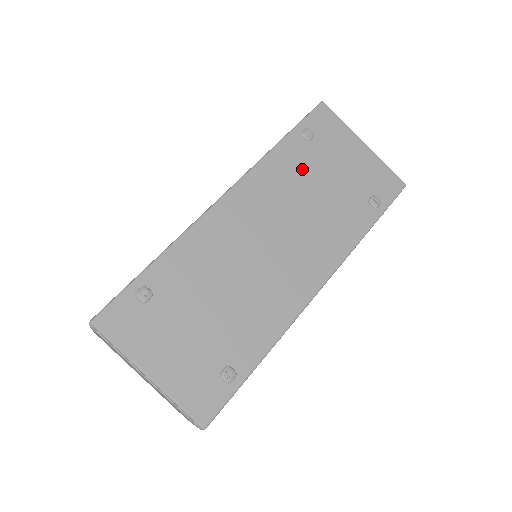
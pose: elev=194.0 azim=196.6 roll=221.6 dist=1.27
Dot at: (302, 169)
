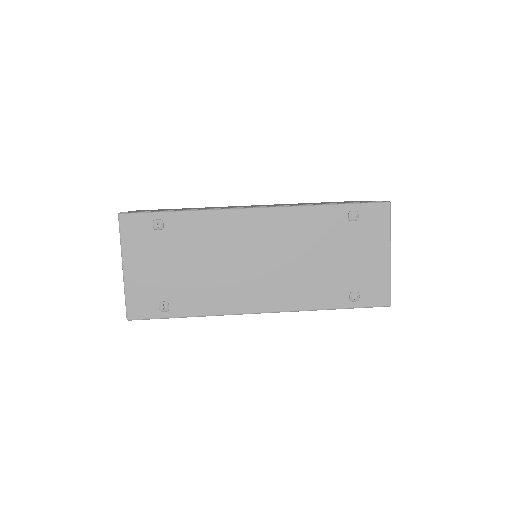
Dot at: (326, 234)
